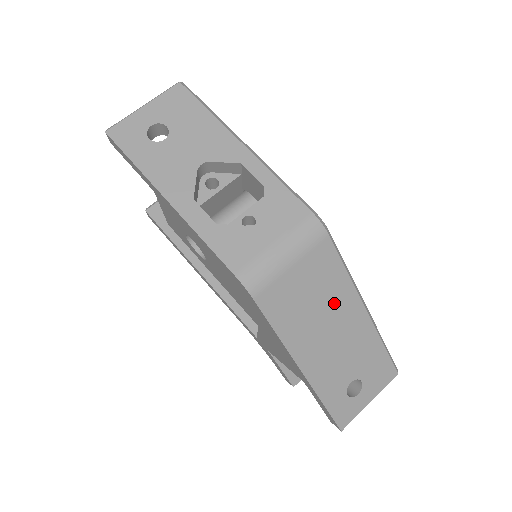
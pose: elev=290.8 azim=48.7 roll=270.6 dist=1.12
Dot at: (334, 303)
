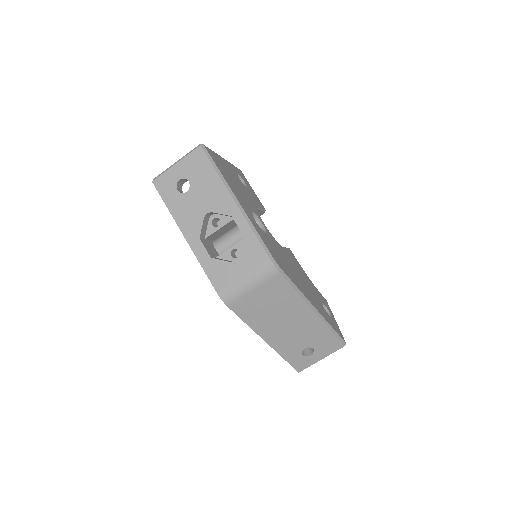
Dot at: (288, 308)
